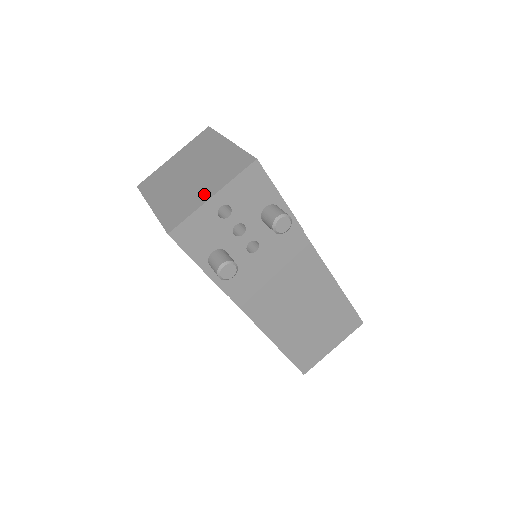
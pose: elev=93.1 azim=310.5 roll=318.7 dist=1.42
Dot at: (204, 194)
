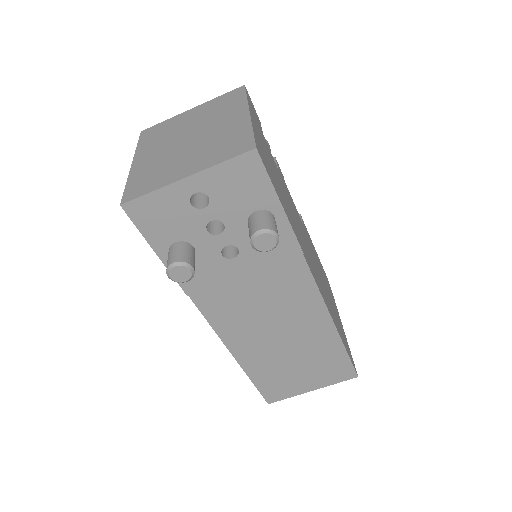
Dot at: (181, 170)
